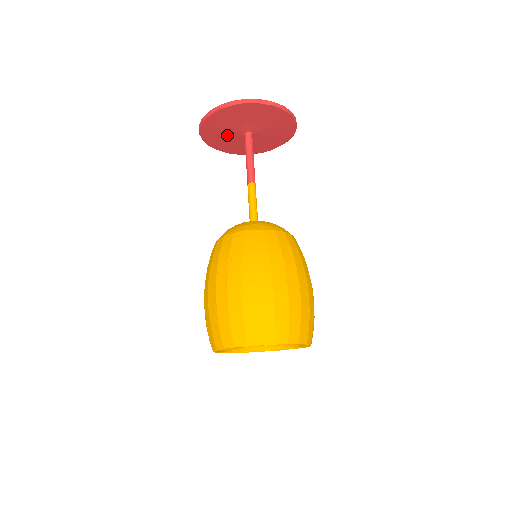
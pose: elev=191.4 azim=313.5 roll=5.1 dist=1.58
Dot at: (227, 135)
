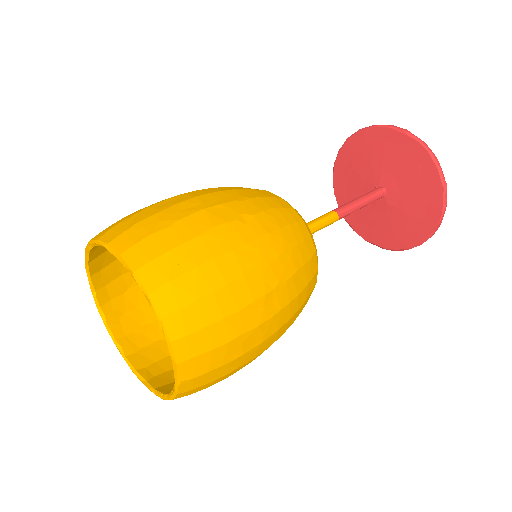
Dot at: (364, 170)
